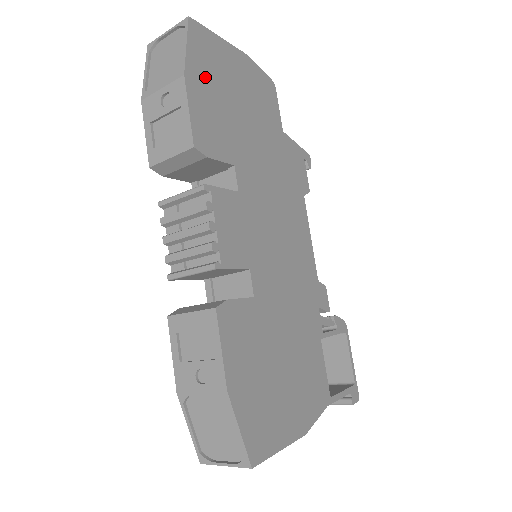
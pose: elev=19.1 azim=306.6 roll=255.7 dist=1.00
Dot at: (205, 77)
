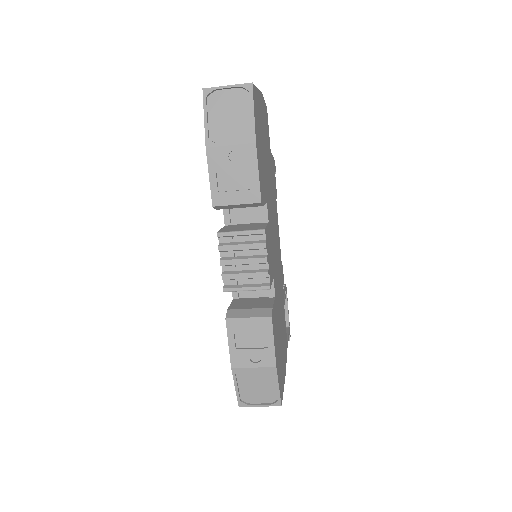
Dot at: (258, 135)
